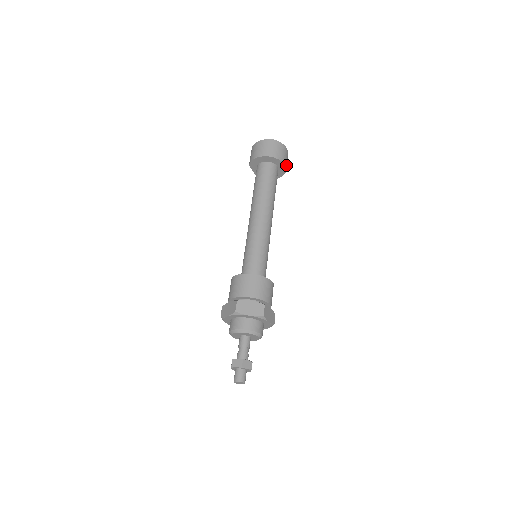
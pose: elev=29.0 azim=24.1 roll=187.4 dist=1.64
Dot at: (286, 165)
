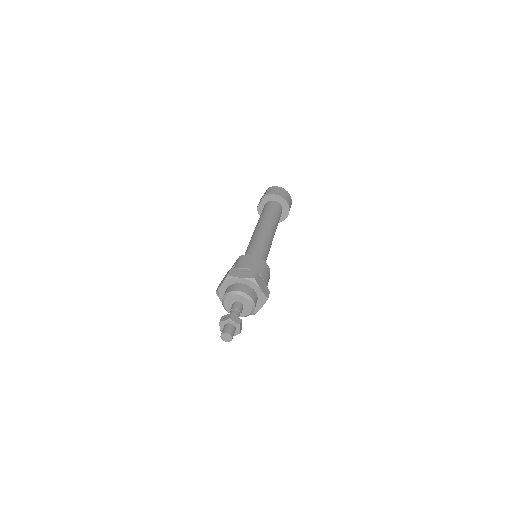
Dot at: (285, 218)
